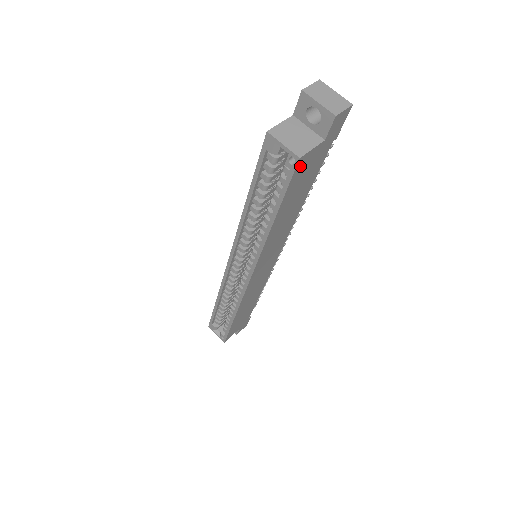
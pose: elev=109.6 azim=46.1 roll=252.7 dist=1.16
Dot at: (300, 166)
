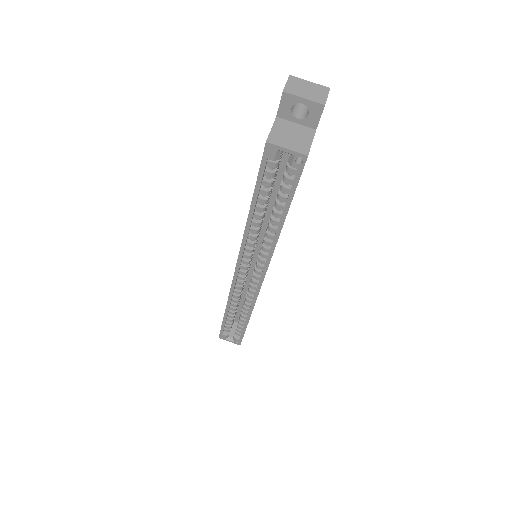
Dot at: occluded
